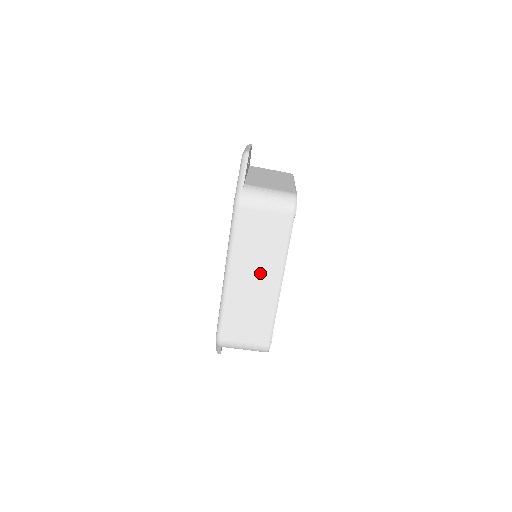
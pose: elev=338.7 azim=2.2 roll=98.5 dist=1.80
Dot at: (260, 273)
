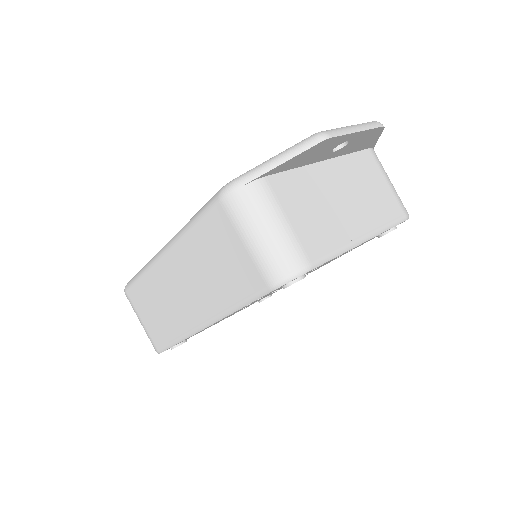
Dot at: (192, 291)
